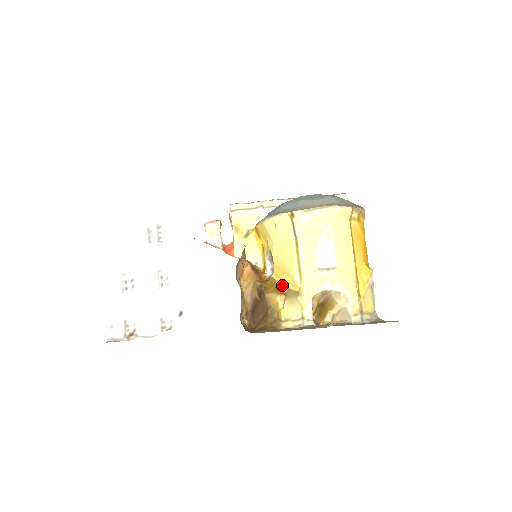
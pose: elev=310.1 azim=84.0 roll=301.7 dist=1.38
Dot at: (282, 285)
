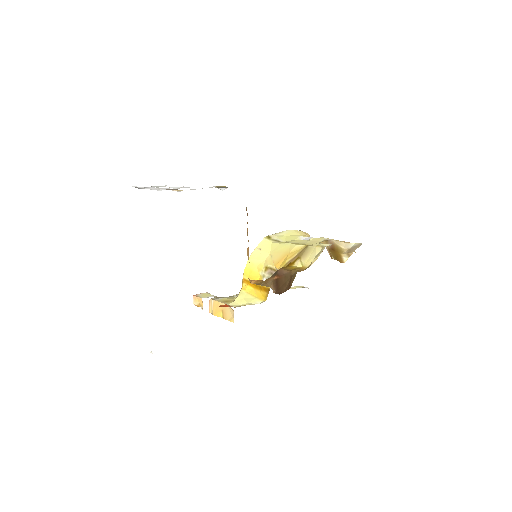
Dot at: (290, 260)
